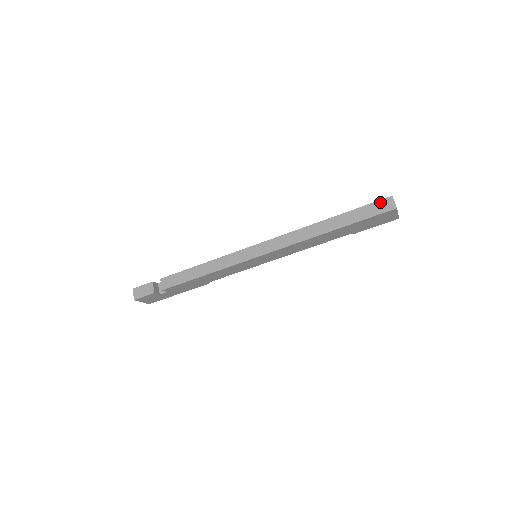
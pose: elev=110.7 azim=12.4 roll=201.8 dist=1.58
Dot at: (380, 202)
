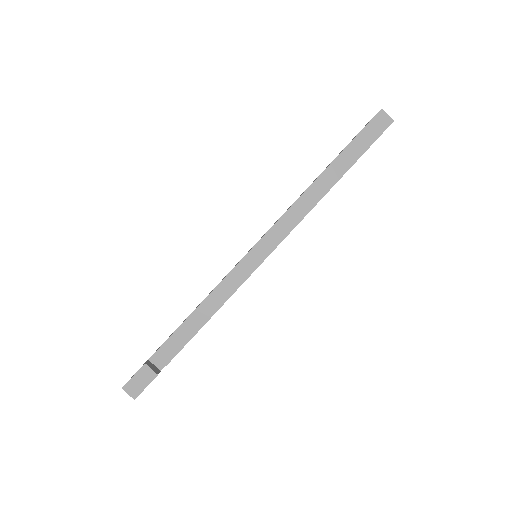
Dot at: (373, 122)
